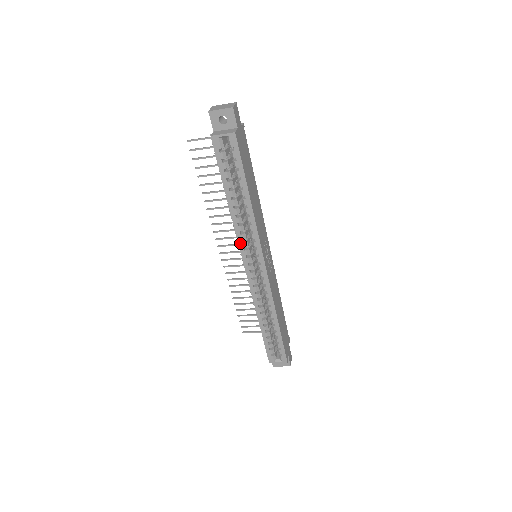
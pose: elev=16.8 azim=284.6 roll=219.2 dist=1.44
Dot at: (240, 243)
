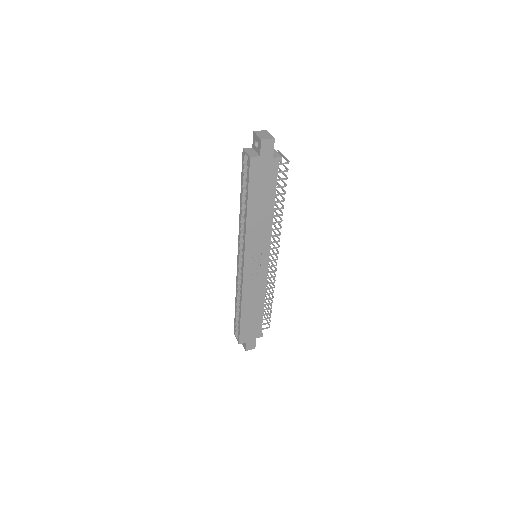
Dot at: (239, 235)
